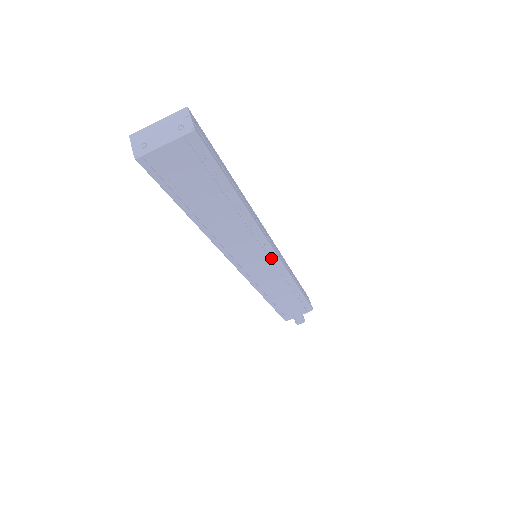
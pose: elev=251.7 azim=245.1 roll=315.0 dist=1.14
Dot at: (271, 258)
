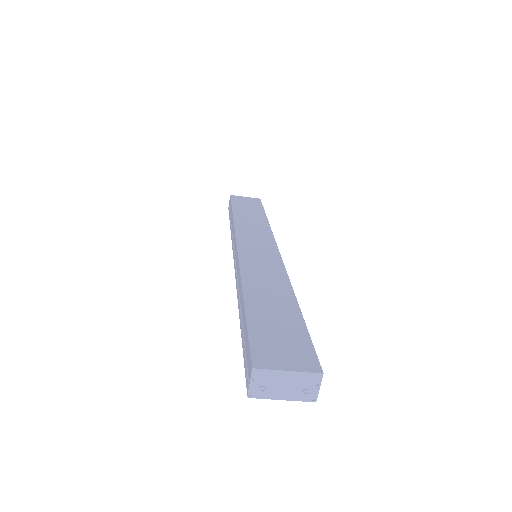
Dot at: occluded
